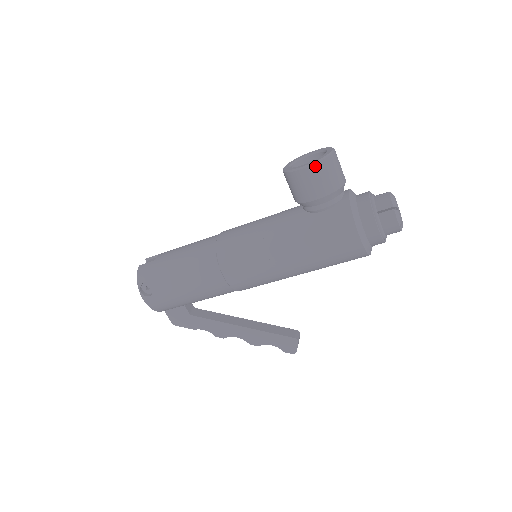
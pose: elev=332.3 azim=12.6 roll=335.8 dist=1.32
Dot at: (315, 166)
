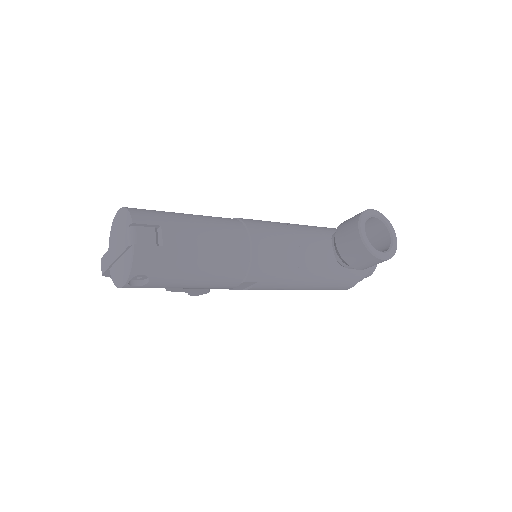
Dot at: (388, 259)
